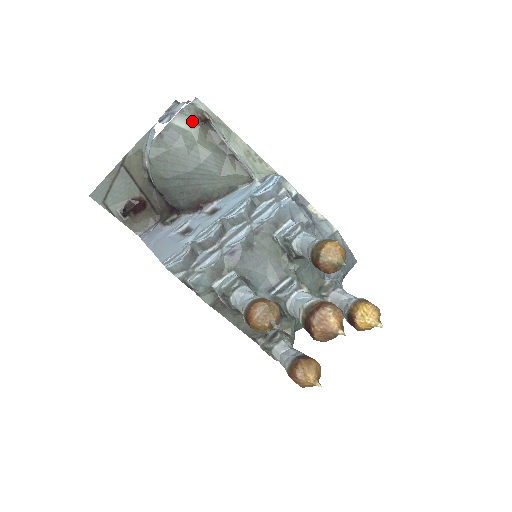
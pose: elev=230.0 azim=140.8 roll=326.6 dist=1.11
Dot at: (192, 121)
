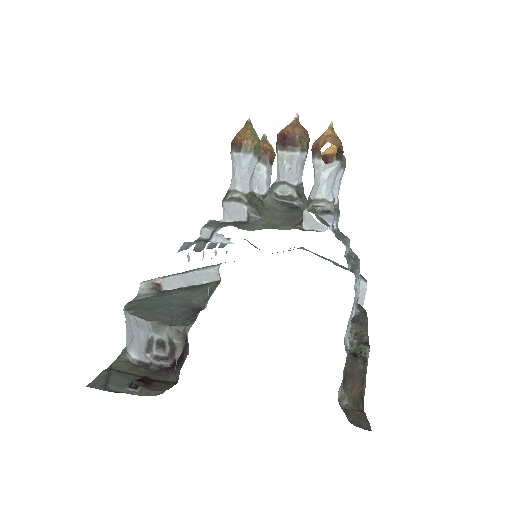
Dot at: (149, 294)
